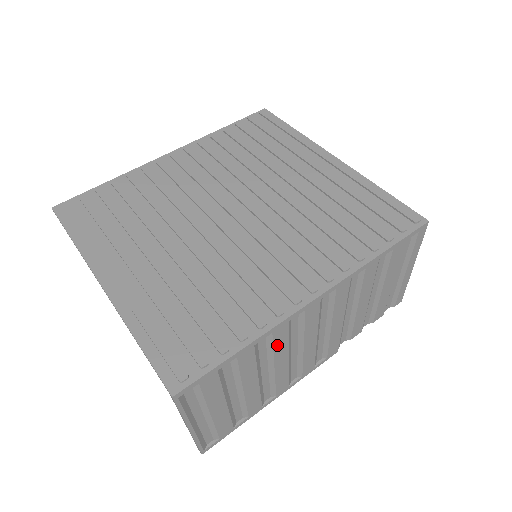
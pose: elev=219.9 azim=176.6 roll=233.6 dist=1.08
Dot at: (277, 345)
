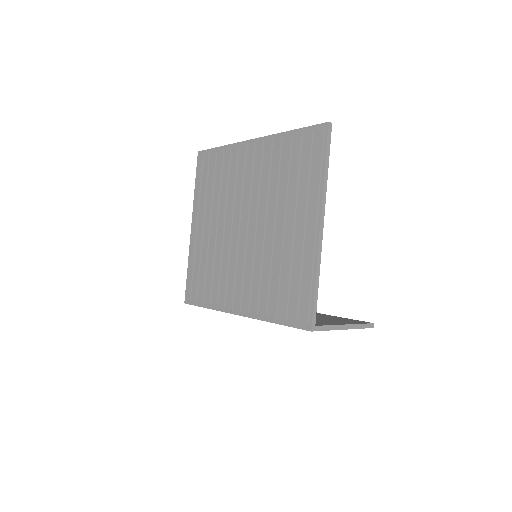
Dot at: occluded
